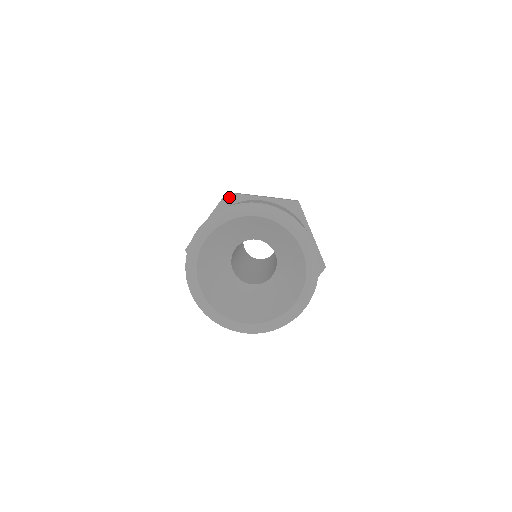
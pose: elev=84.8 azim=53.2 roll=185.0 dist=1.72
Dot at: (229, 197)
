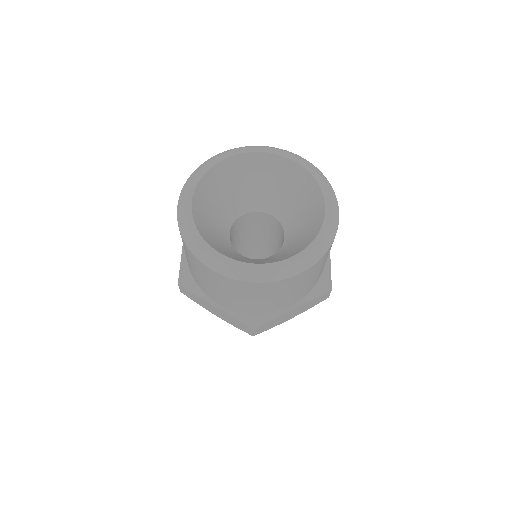
Dot at: occluded
